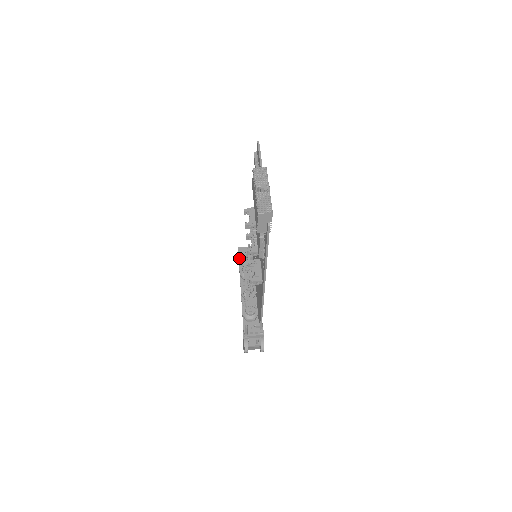
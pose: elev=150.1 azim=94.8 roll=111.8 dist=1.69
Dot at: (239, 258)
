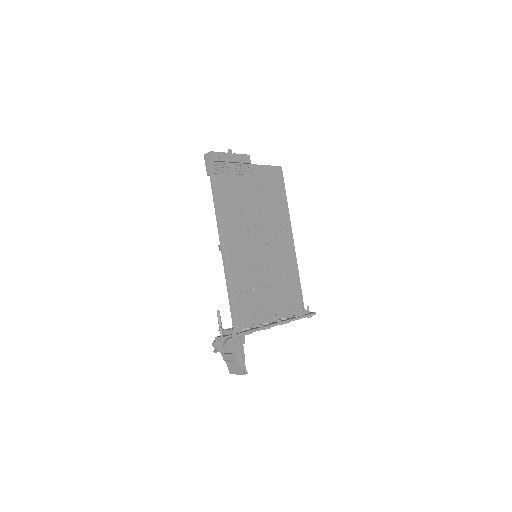
Dot at: occluded
